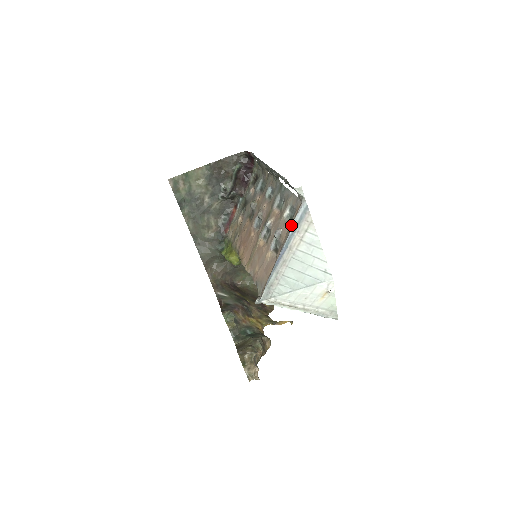
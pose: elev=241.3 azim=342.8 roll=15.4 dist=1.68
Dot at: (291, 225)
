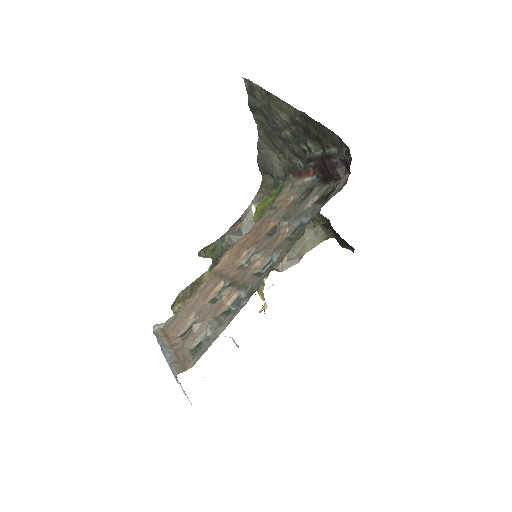
Dot at: (181, 356)
